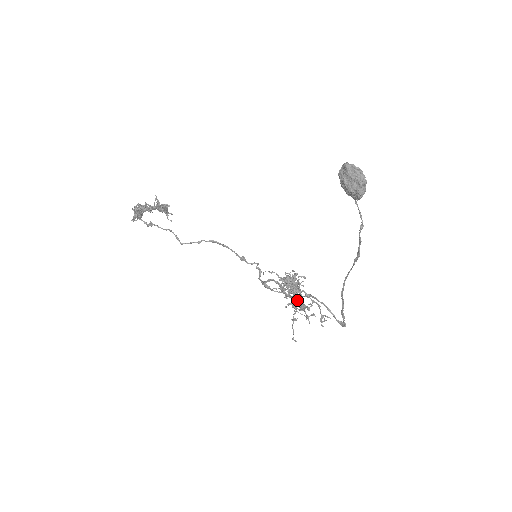
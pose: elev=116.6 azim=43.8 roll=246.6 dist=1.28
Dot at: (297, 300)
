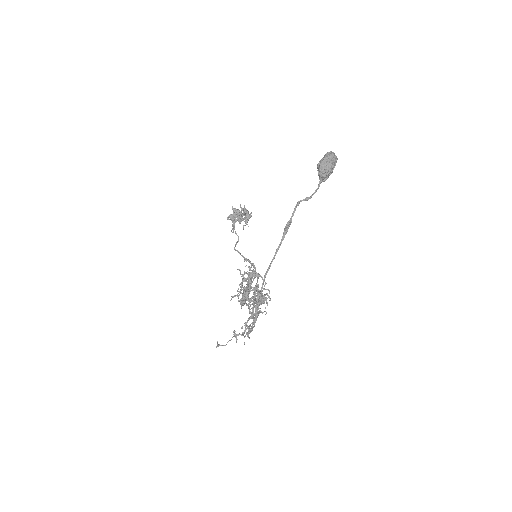
Dot at: (245, 294)
